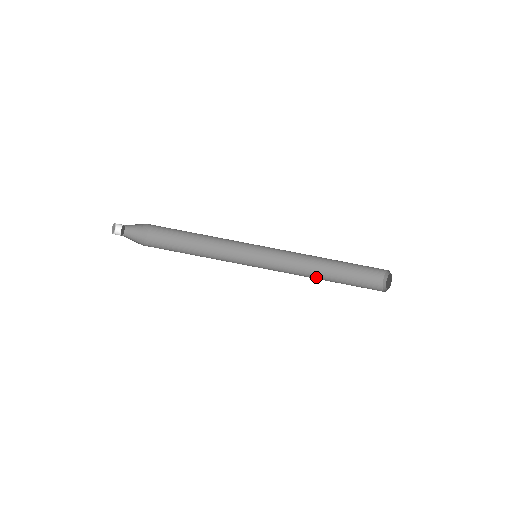
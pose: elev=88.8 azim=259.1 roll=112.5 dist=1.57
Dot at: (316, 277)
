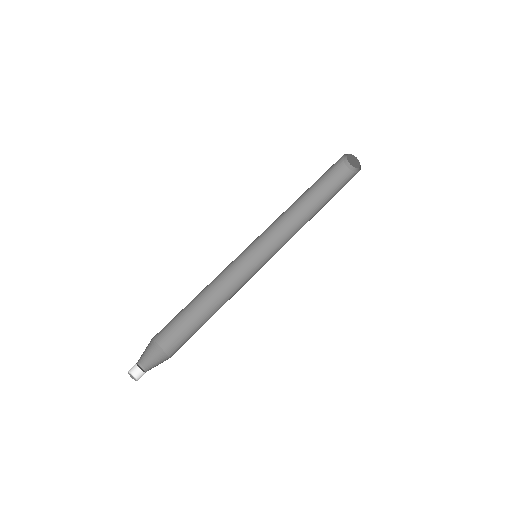
Dot at: (308, 218)
